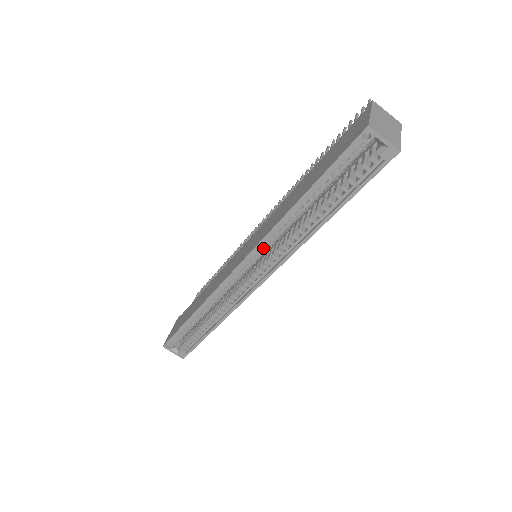
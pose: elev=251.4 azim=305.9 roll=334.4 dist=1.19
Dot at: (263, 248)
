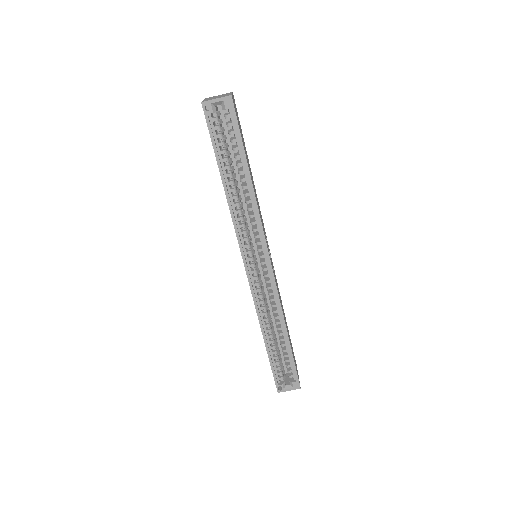
Dot at: (244, 239)
